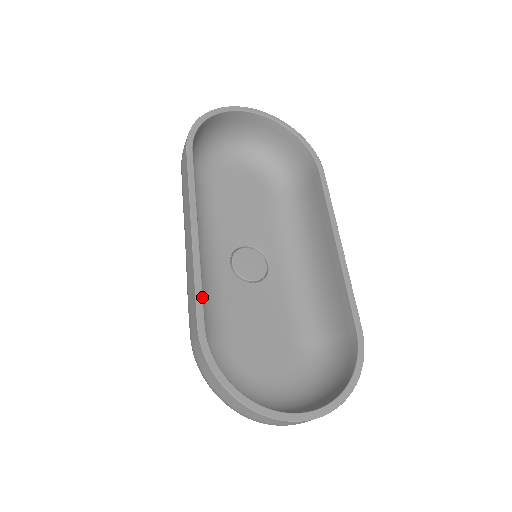
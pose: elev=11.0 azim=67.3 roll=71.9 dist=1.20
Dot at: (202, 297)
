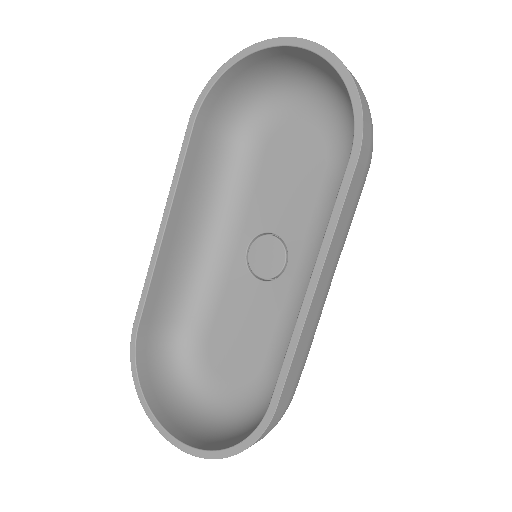
Dot at: (145, 299)
